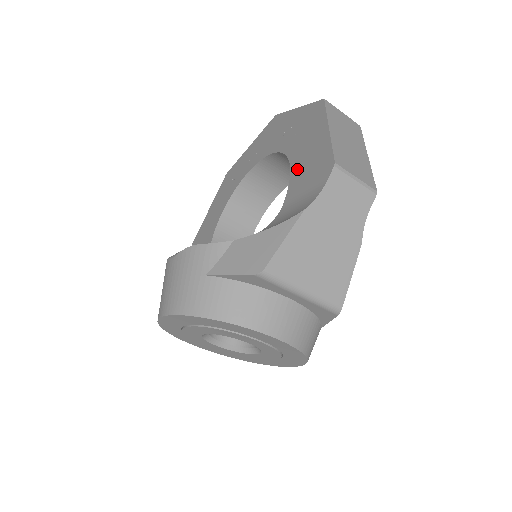
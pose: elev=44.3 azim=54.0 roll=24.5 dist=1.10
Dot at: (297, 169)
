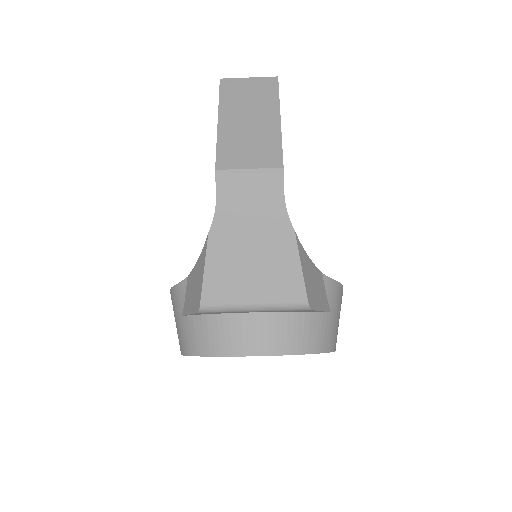
Dot at: occluded
